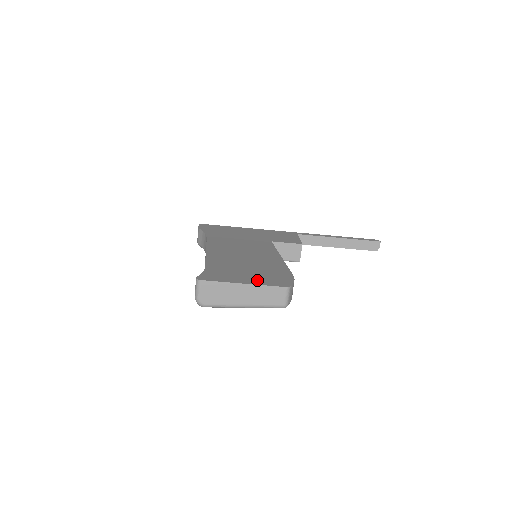
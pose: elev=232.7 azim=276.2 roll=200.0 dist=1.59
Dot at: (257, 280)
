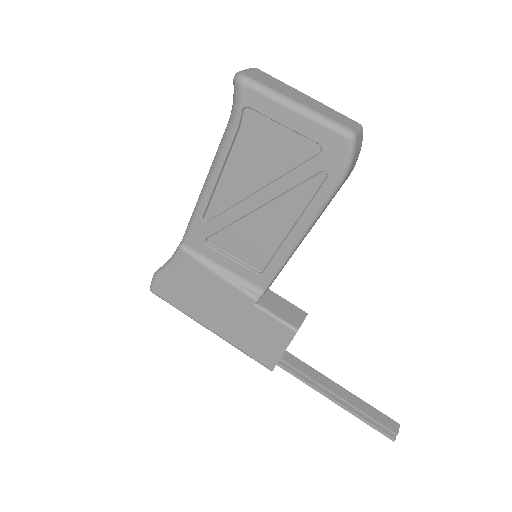
Dot at: occluded
